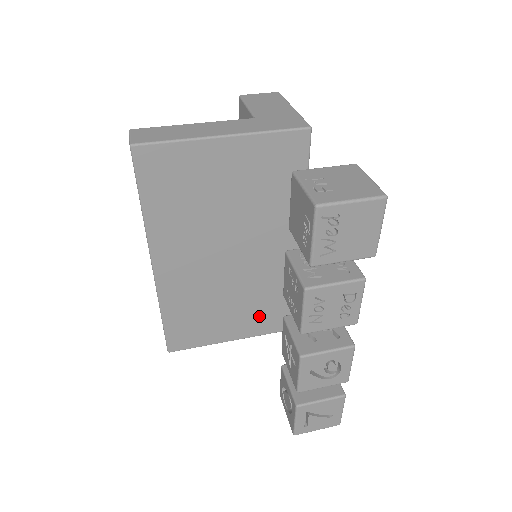
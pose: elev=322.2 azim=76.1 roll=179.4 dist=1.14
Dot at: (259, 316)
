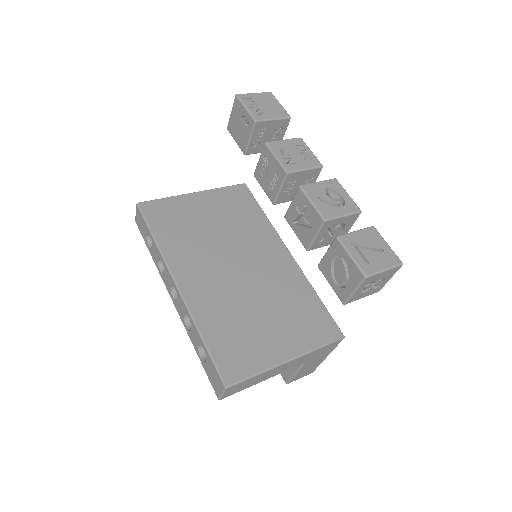
Dot at: (297, 325)
